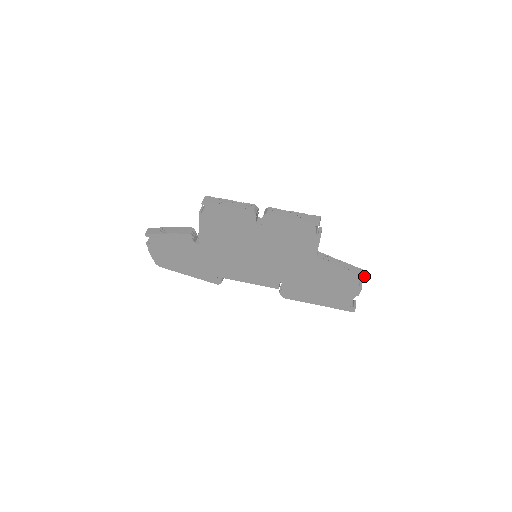
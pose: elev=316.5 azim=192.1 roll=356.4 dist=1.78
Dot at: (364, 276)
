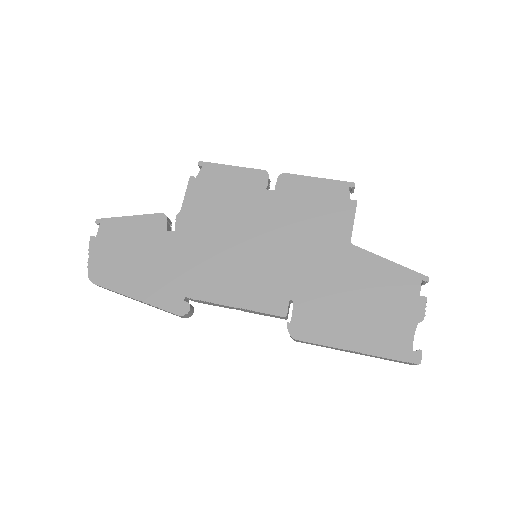
Dot at: (426, 277)
